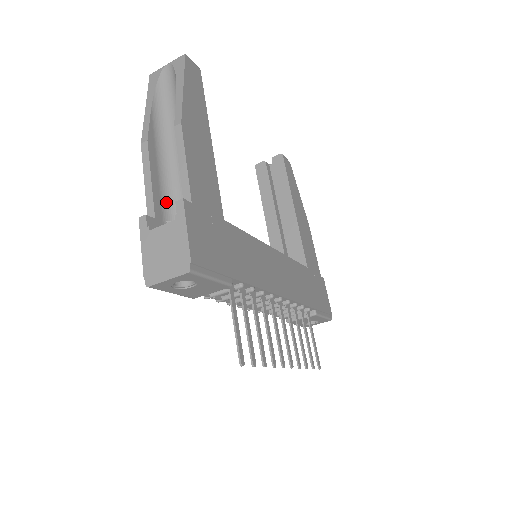
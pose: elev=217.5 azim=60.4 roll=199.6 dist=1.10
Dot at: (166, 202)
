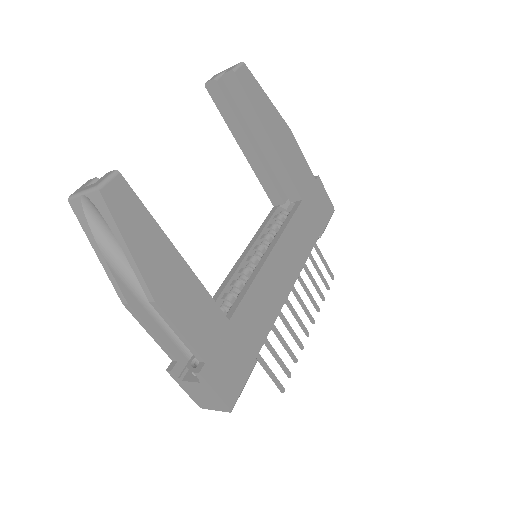
Dot at: (175, 334)
